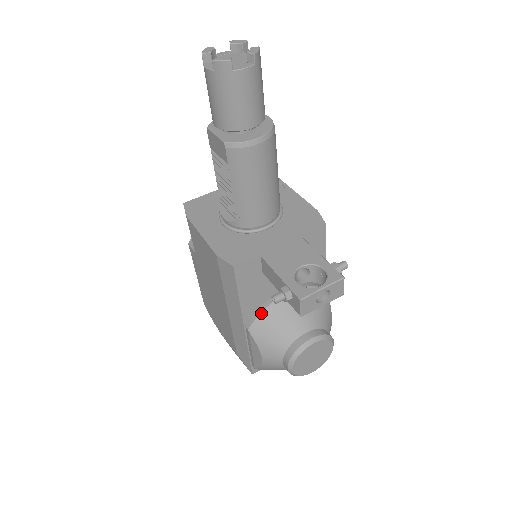
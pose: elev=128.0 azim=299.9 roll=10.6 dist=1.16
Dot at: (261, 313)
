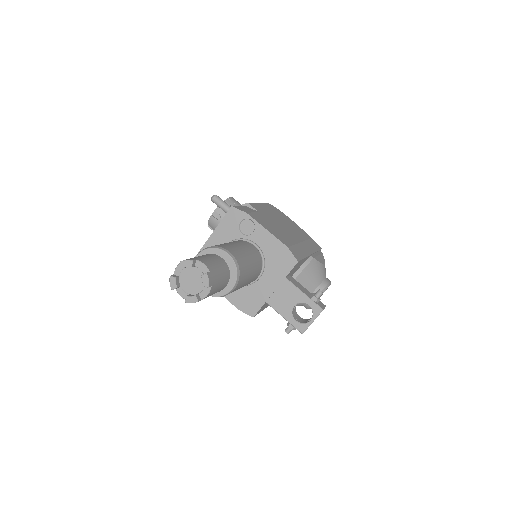
Dot at: occluded
